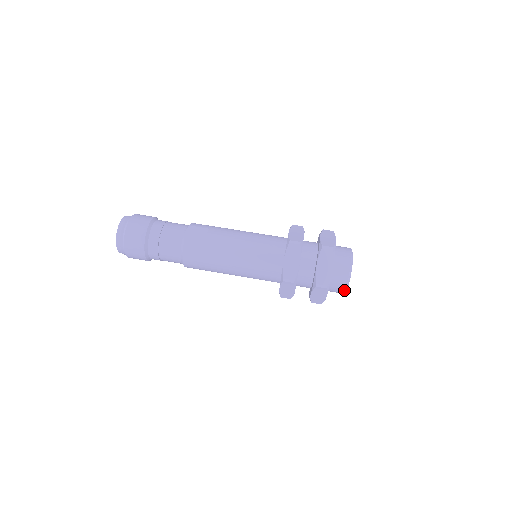
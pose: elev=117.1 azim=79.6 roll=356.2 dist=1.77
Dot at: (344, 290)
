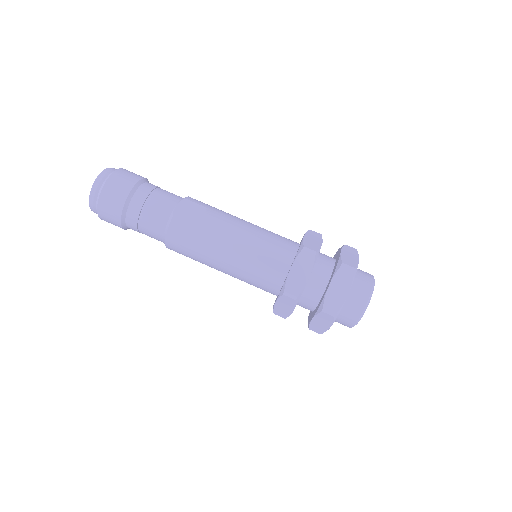
Dot at: (353, 324)
